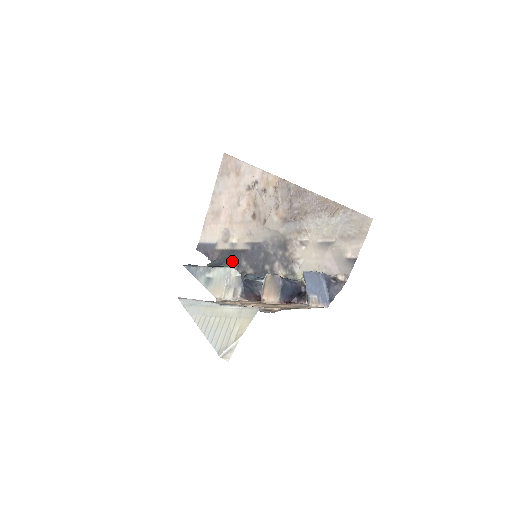
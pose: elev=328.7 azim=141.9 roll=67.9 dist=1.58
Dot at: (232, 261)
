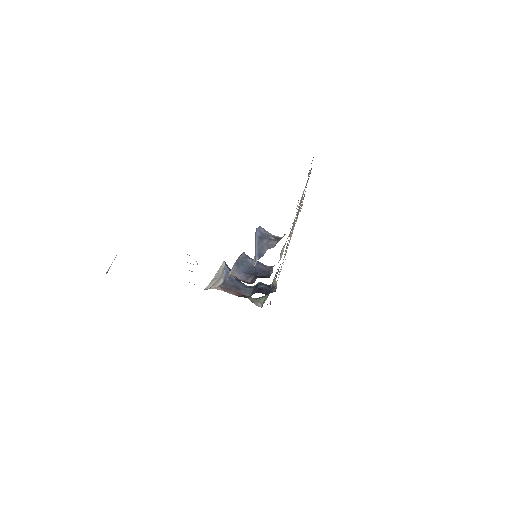
Dot at: occluded
